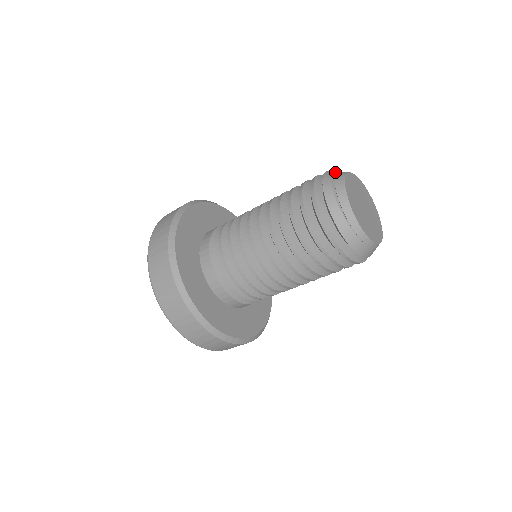
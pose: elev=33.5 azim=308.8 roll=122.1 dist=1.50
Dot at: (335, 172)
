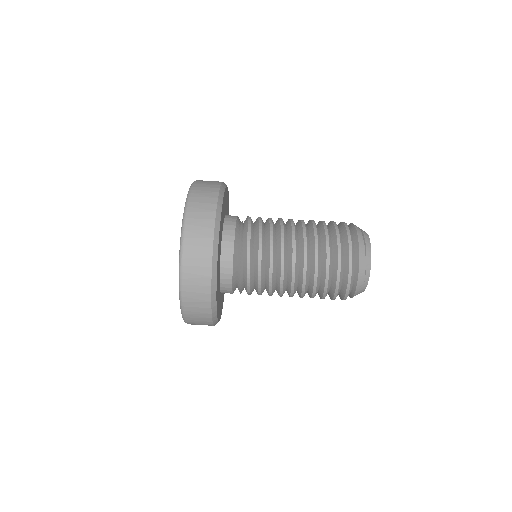
Dot at: occluded
